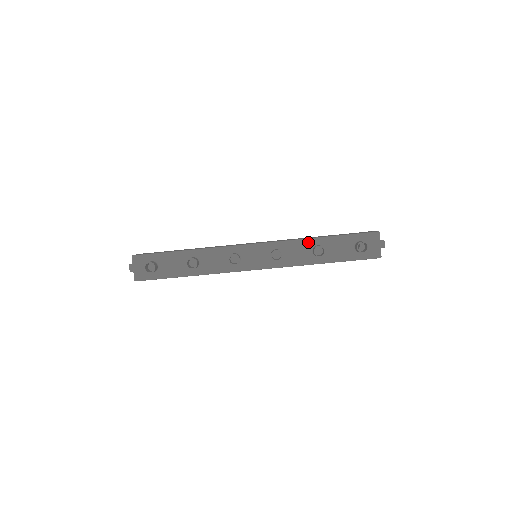
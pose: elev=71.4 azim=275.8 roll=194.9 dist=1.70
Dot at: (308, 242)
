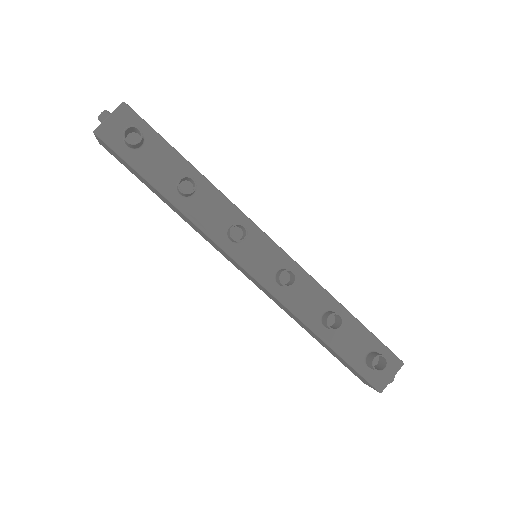
Dot at: (329, 299)
